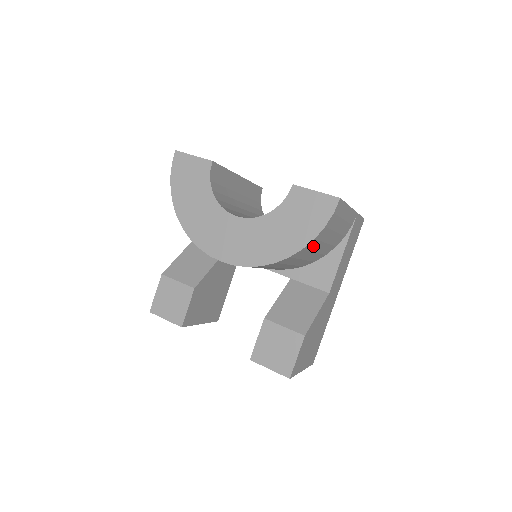
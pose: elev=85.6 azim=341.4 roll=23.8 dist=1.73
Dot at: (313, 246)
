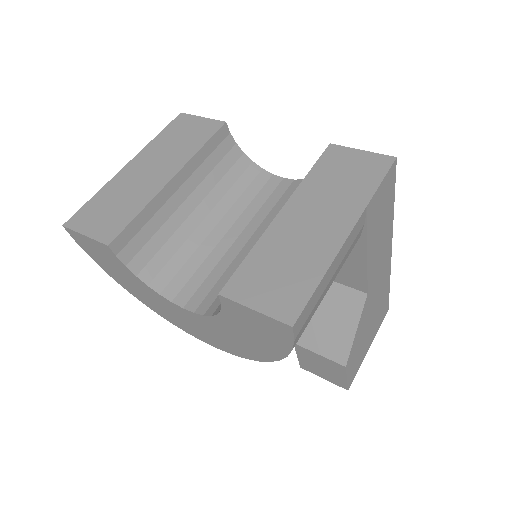
Dot at: occluded
